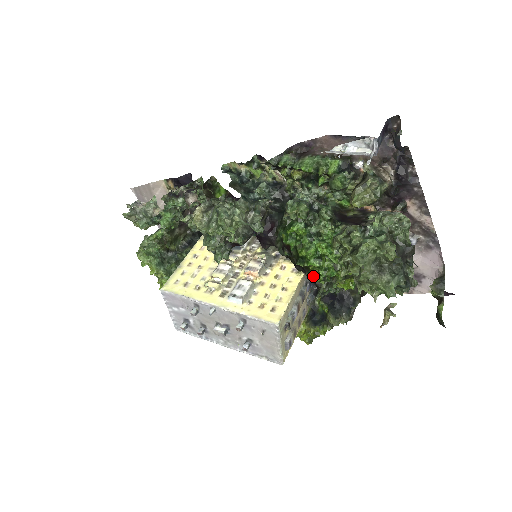
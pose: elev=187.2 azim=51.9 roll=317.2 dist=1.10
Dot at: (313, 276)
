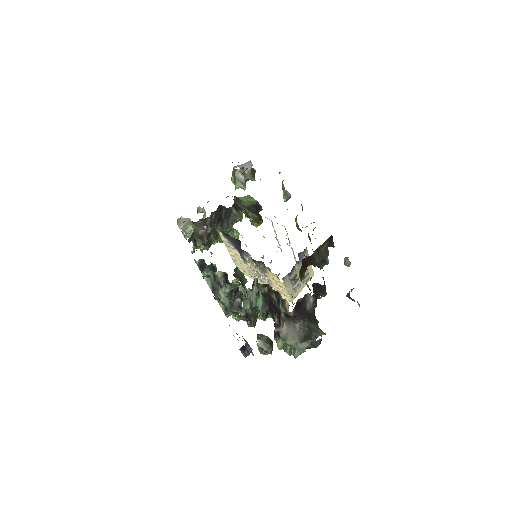
Dot at: occluded
